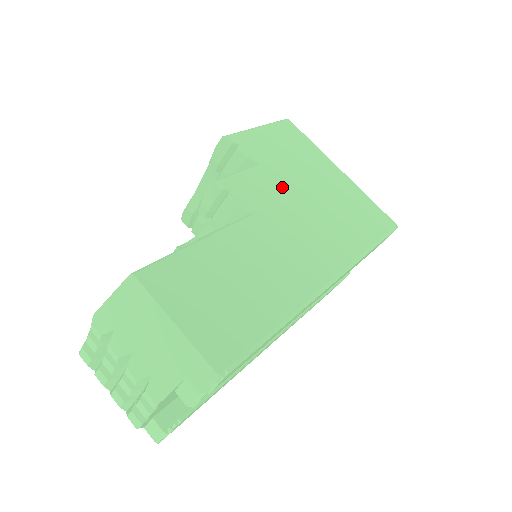
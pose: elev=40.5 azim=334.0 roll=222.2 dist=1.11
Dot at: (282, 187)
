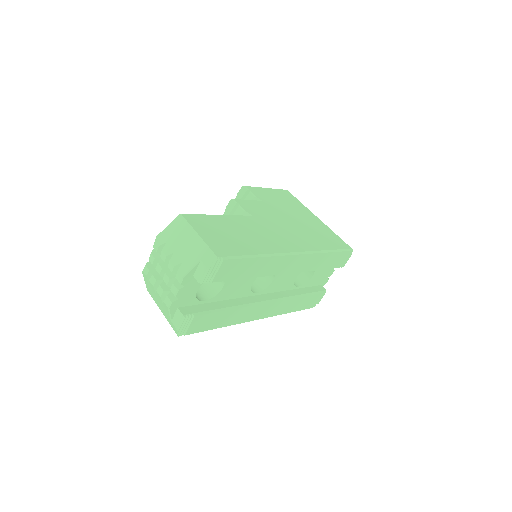
Dot at: (274, 212)
